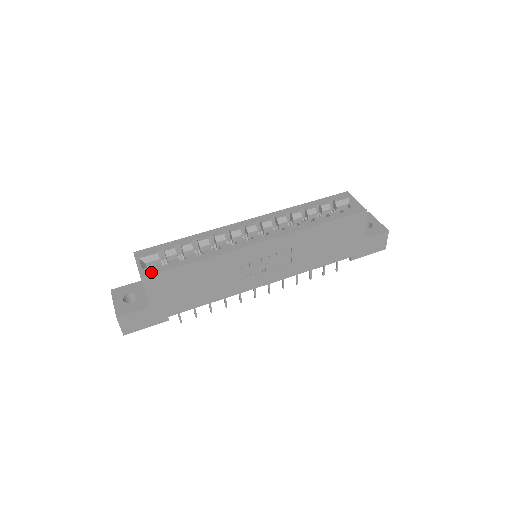
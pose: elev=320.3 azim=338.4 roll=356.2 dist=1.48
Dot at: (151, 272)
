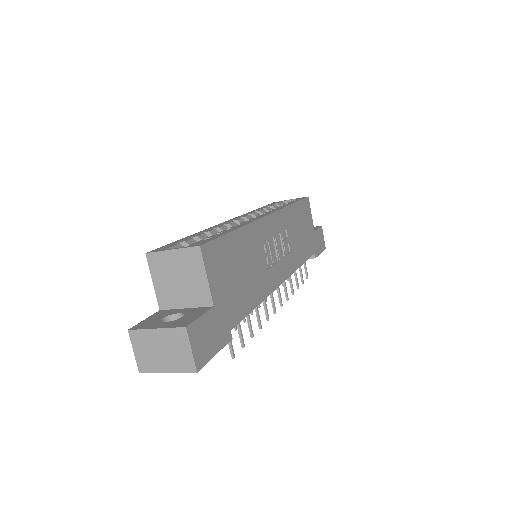
Dot at: (203, 242)
